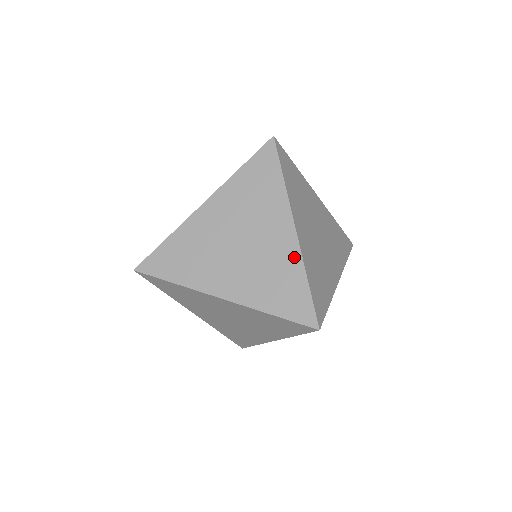
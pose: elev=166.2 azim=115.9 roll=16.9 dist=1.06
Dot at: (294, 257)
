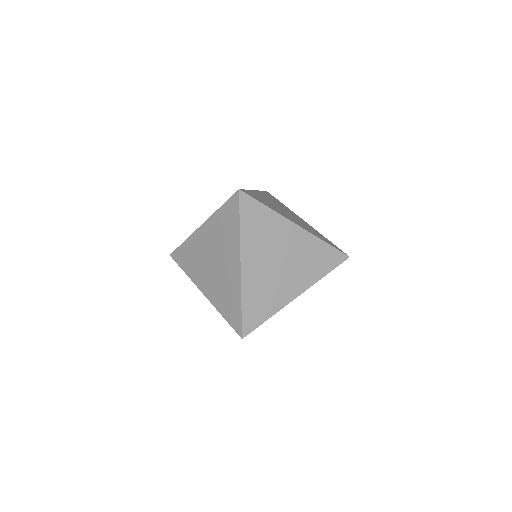
Dot at: (311, 239)
